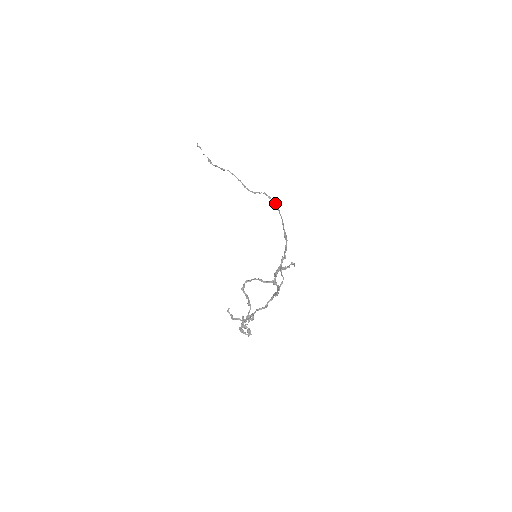
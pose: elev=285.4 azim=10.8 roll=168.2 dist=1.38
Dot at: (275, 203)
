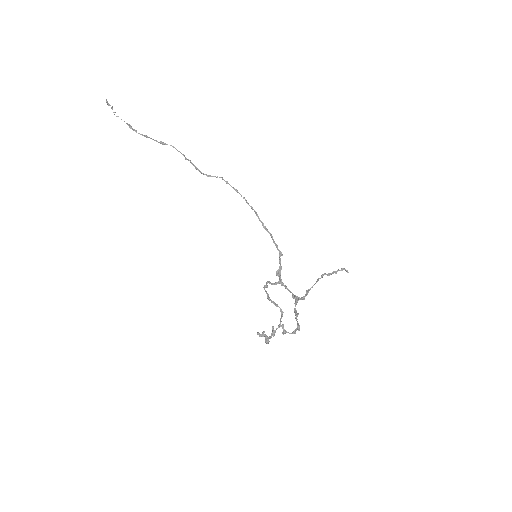
Dot at: (237, 190)
